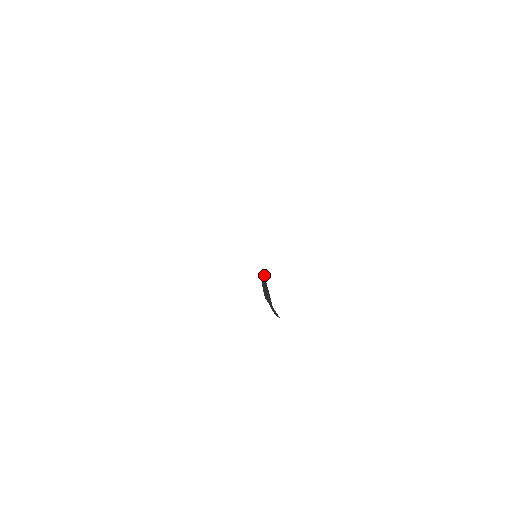
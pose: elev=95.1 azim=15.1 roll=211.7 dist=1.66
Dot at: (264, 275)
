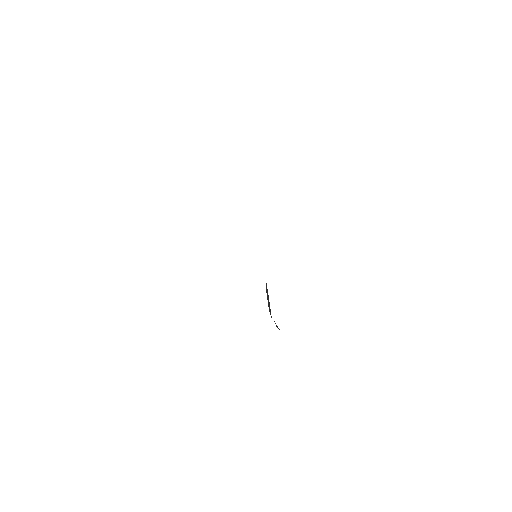
Dot at: occluded
